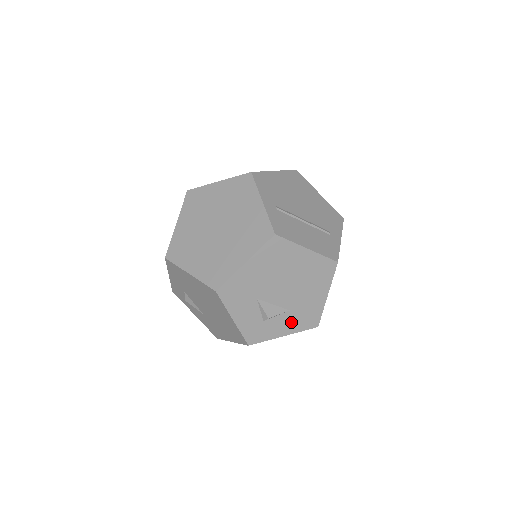
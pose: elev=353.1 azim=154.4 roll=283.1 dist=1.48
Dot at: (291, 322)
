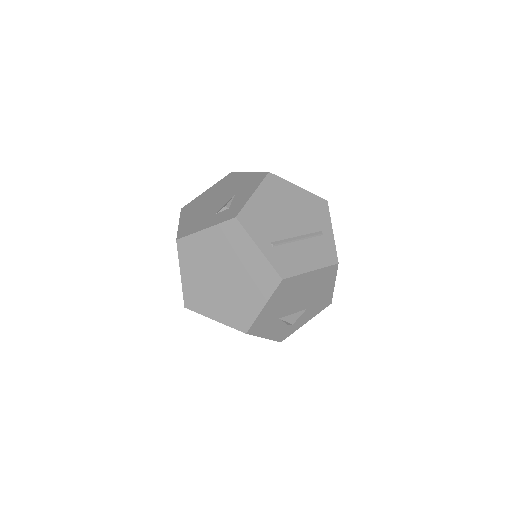
Dot at: (310, 313)
